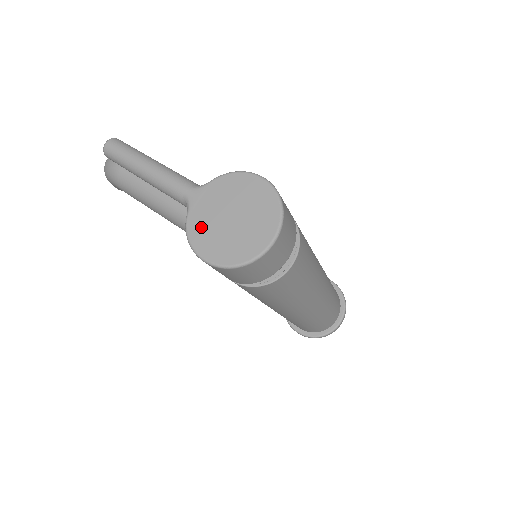
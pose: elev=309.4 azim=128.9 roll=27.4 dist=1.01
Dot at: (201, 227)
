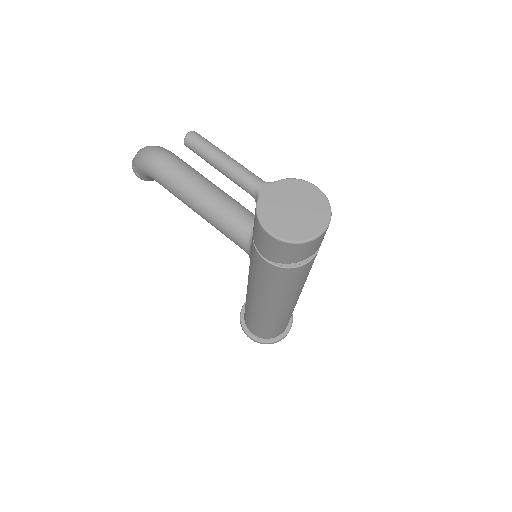
Dot at: (269, 211)
